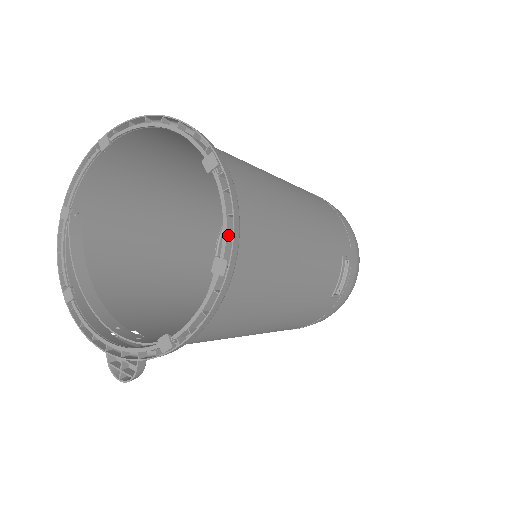
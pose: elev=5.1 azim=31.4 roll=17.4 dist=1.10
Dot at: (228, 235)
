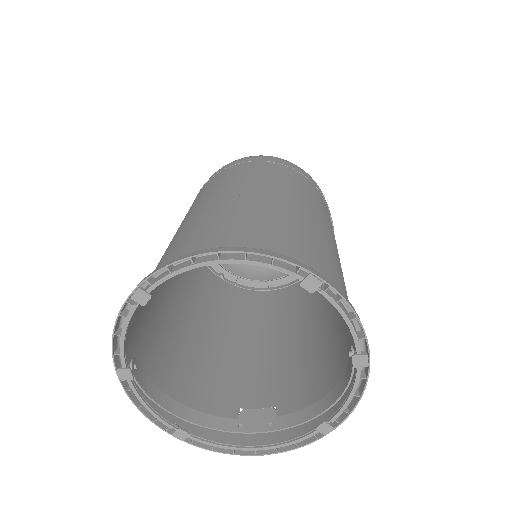
Dot at: (356, 334)
